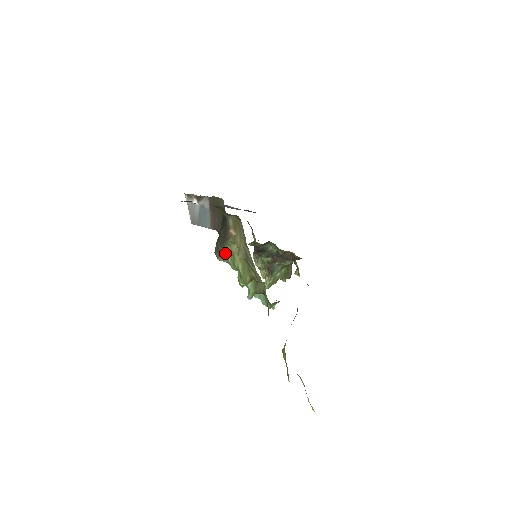
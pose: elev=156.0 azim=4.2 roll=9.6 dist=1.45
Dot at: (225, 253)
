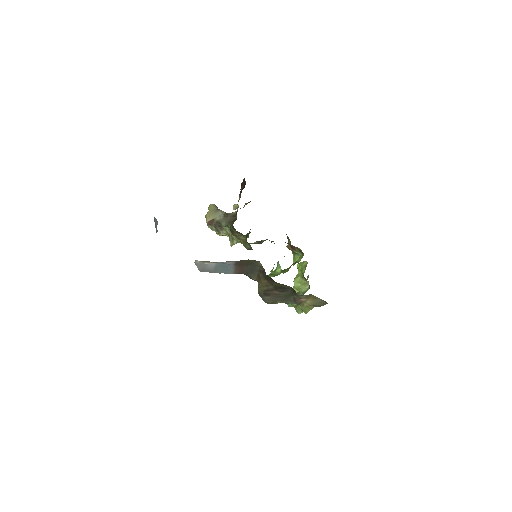
Dot at: occluded
